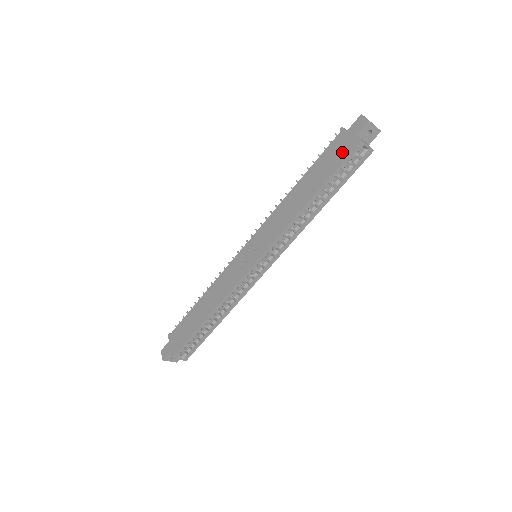
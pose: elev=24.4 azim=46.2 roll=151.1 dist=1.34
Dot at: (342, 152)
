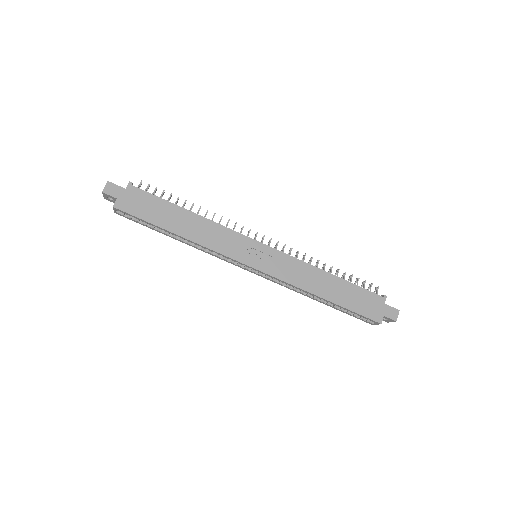
Dot at: (369, 310)
